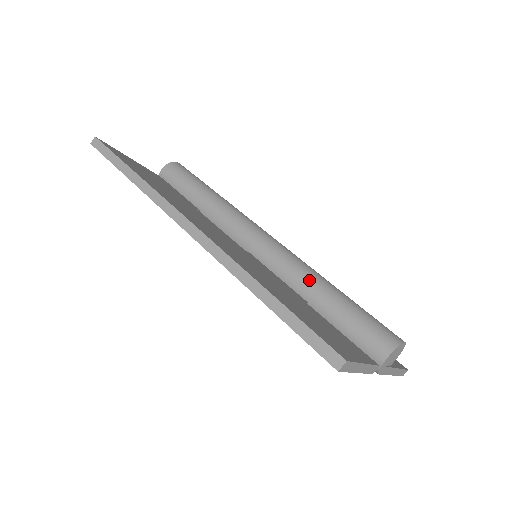
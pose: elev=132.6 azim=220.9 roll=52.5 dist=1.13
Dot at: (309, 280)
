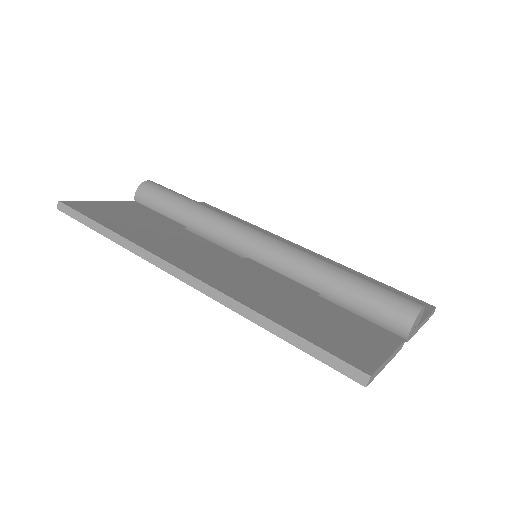
Dot at: (314, 271)
